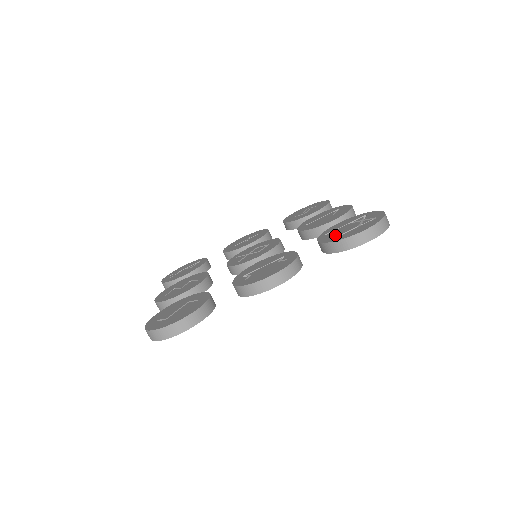
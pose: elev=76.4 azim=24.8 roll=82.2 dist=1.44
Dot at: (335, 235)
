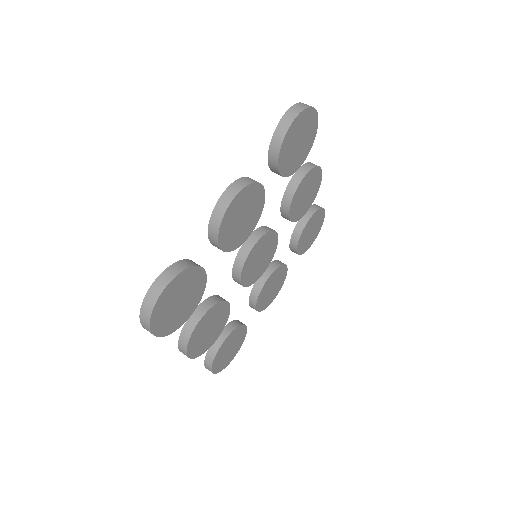
Dot at: occluded
